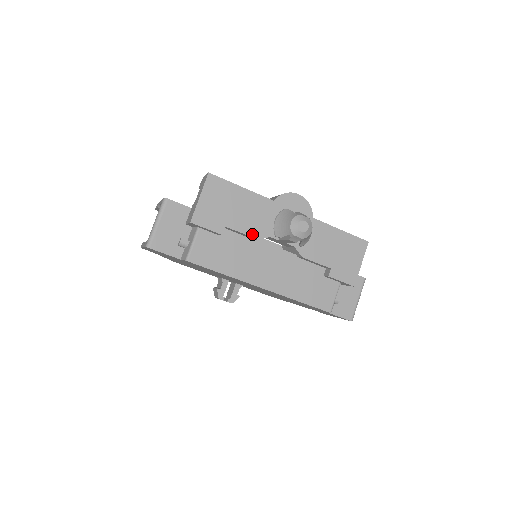
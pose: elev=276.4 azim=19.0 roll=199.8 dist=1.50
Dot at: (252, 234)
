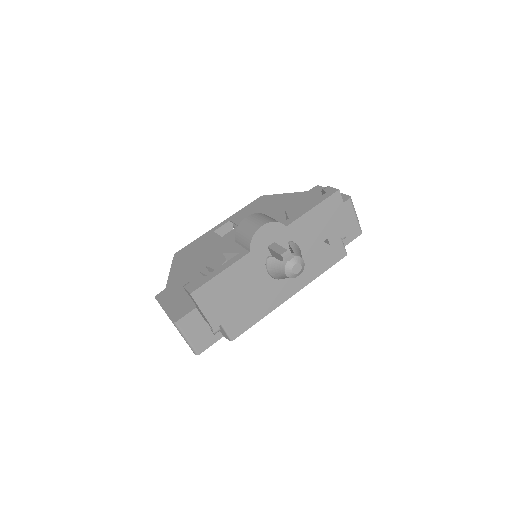
Dot at: (257, 287)
